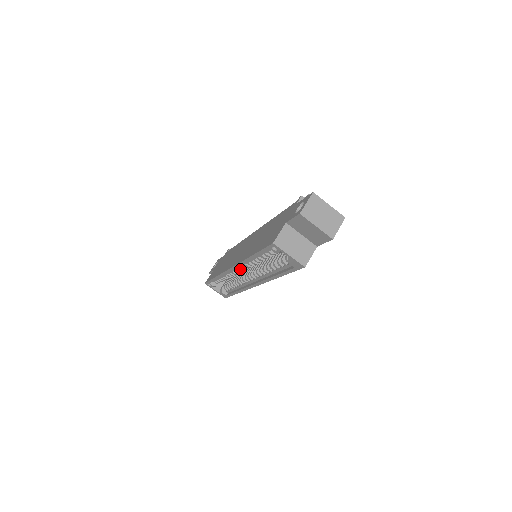
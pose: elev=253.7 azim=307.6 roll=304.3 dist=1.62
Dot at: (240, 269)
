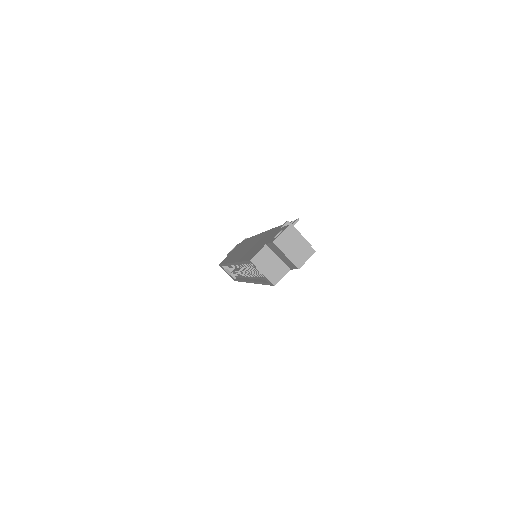
Dot at: (238, 266)
